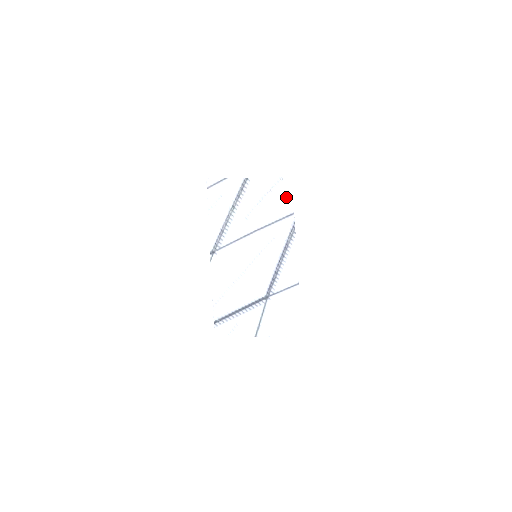
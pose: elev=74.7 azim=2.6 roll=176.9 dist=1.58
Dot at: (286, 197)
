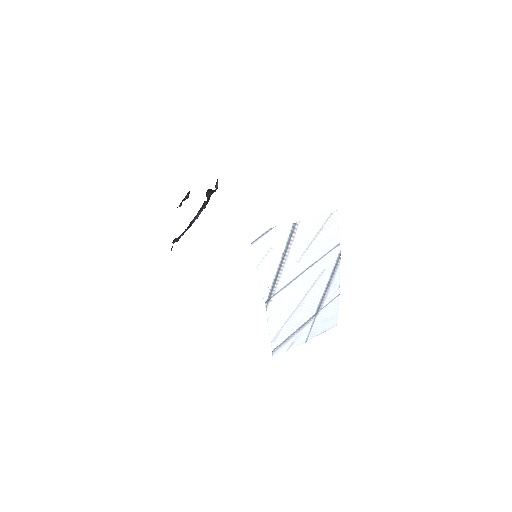
Dot at: (333, 231)
